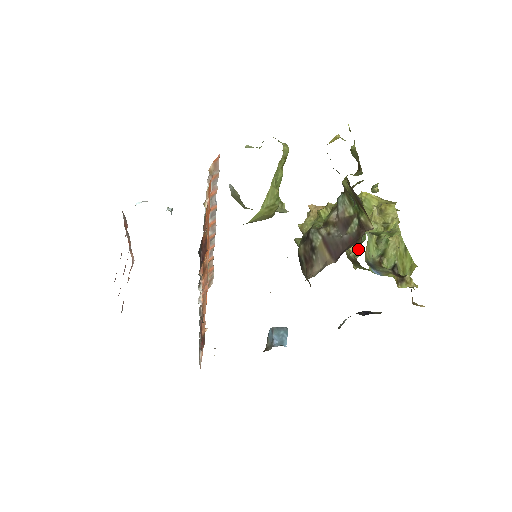
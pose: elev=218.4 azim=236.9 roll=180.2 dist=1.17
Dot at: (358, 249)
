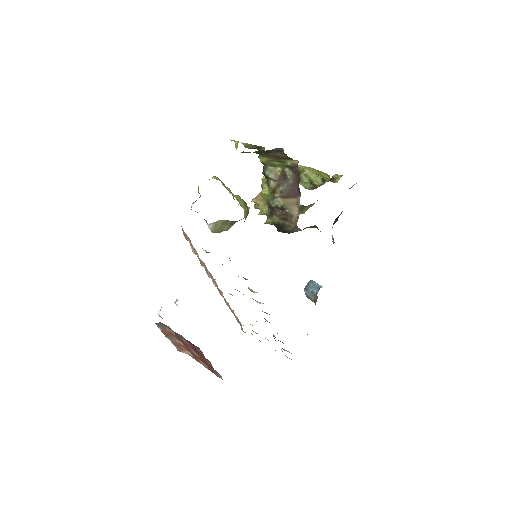
Dot at: occluded
